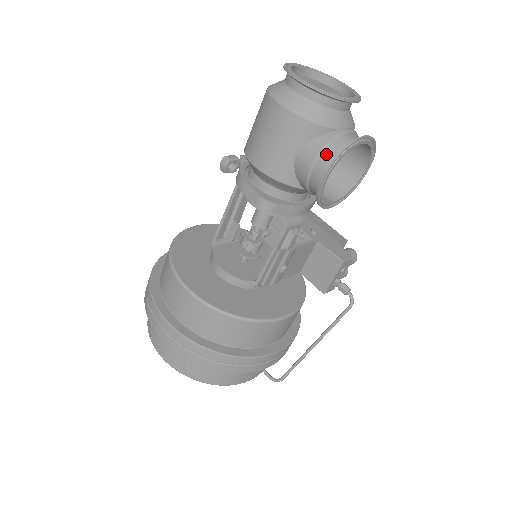
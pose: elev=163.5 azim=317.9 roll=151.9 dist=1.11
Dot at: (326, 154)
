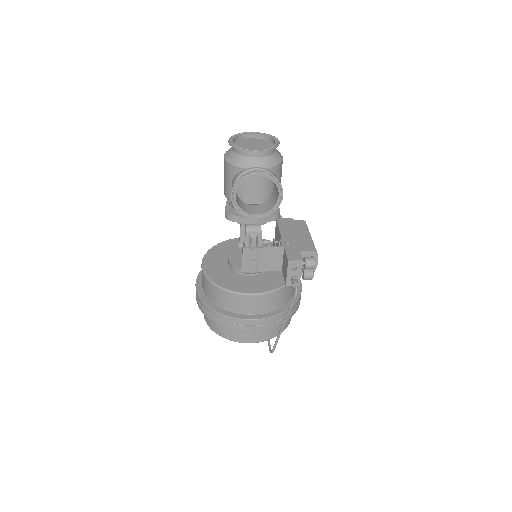
Dot at: occluded
